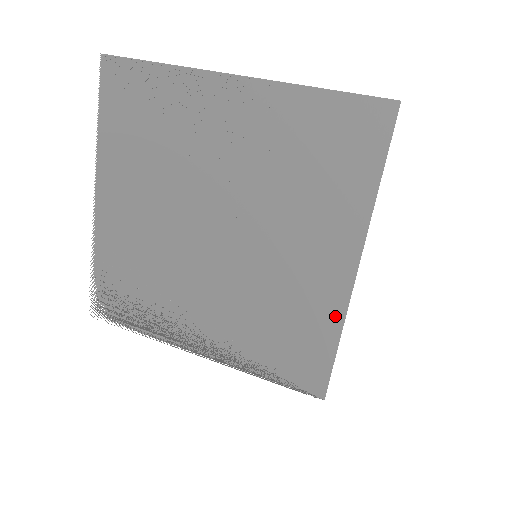
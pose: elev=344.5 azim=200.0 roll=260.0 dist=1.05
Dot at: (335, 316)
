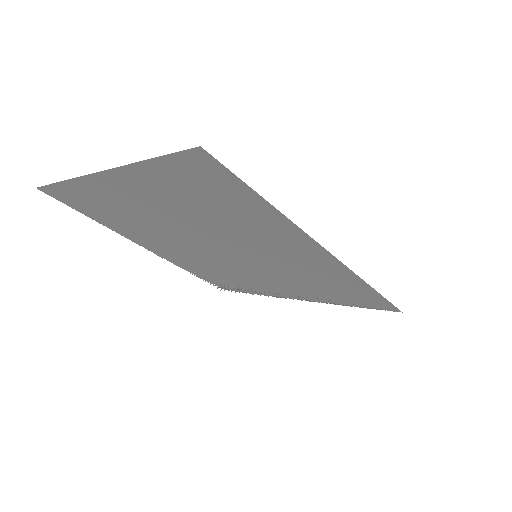
Dot at: (349, 276)
